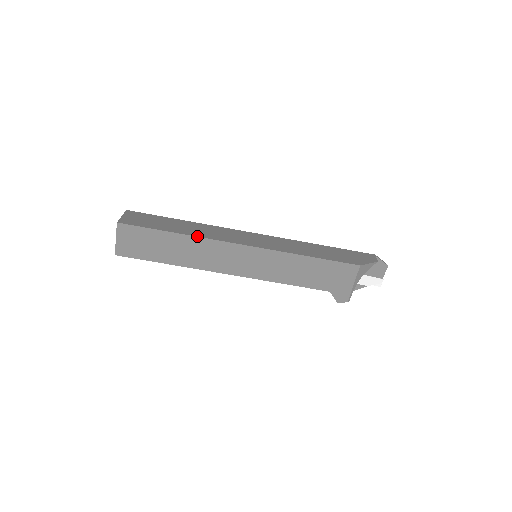
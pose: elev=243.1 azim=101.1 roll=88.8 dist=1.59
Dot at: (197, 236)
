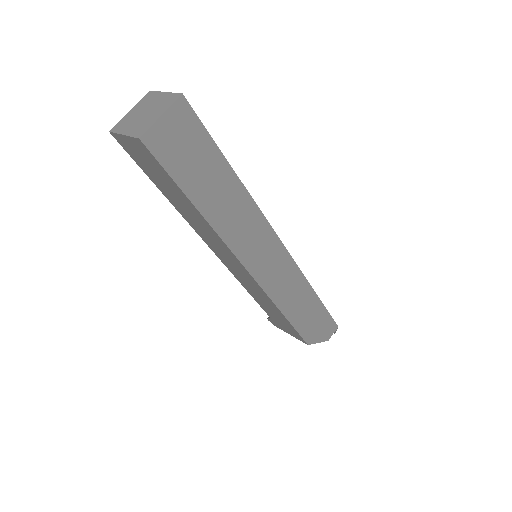
Dot at: (215, 230)
